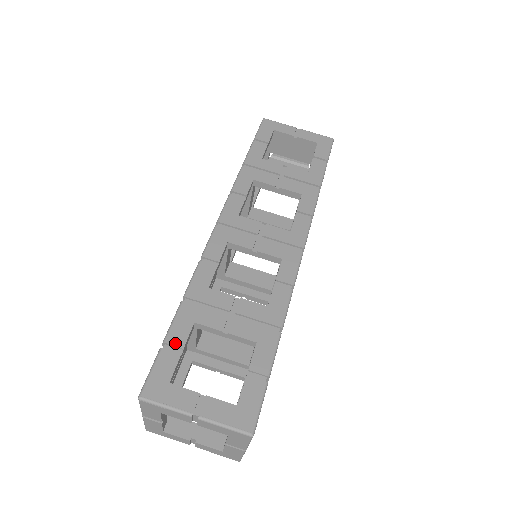
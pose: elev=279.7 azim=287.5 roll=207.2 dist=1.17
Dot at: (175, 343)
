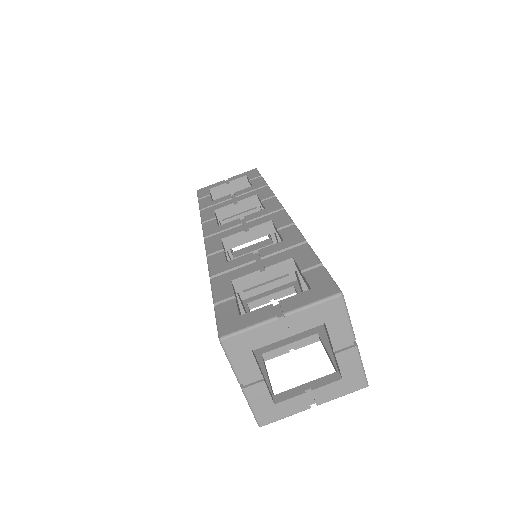
Dot at: (224, 297)
